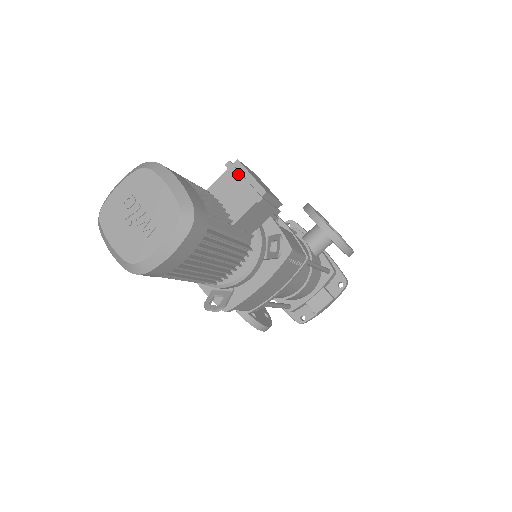
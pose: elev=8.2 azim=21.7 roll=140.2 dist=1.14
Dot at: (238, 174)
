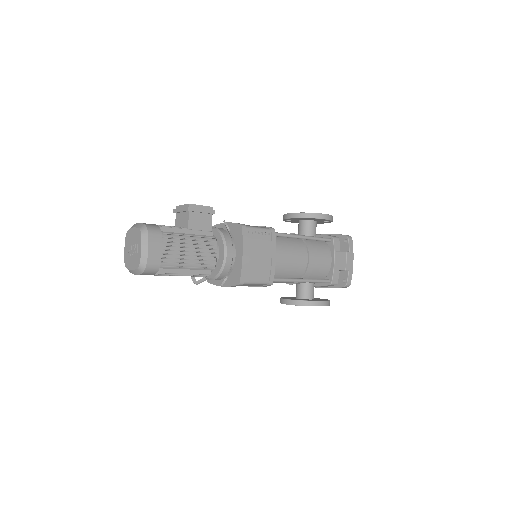
Dot at: (178, 210)
